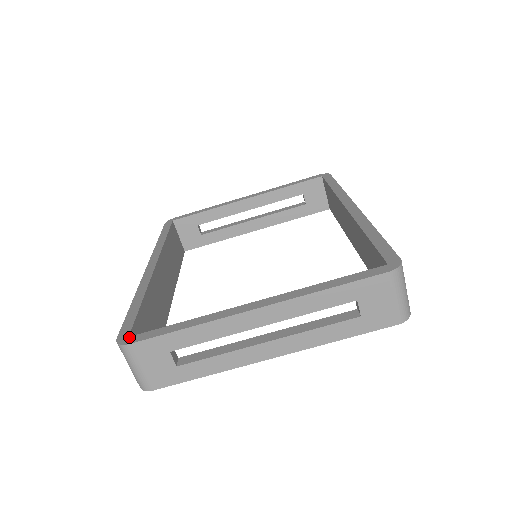
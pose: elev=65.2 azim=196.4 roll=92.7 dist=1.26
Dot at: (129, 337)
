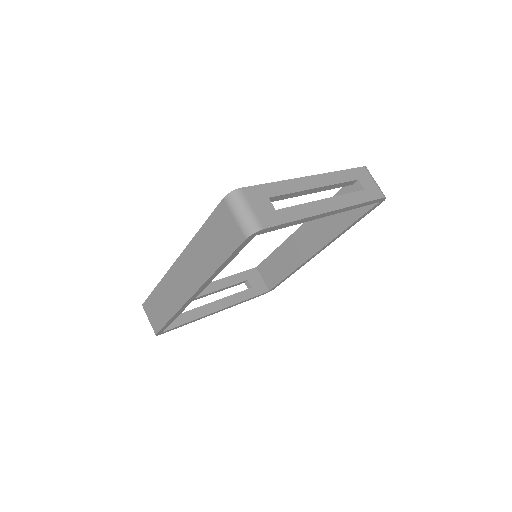
Dot at: occluded
